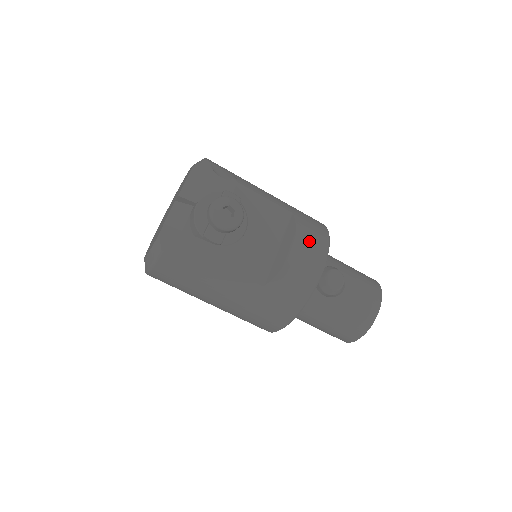
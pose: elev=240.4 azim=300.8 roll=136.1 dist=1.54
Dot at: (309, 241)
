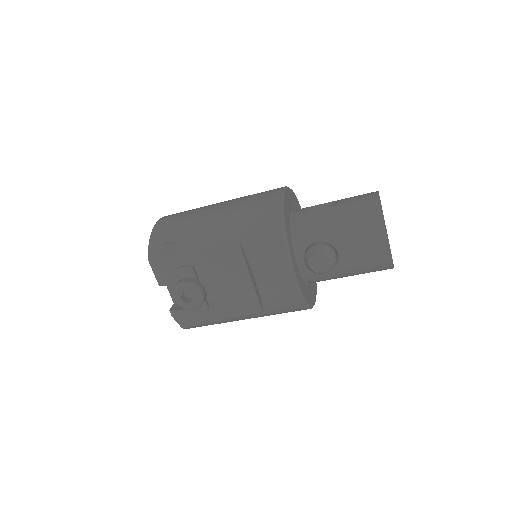
Dot at: (265, 263)
